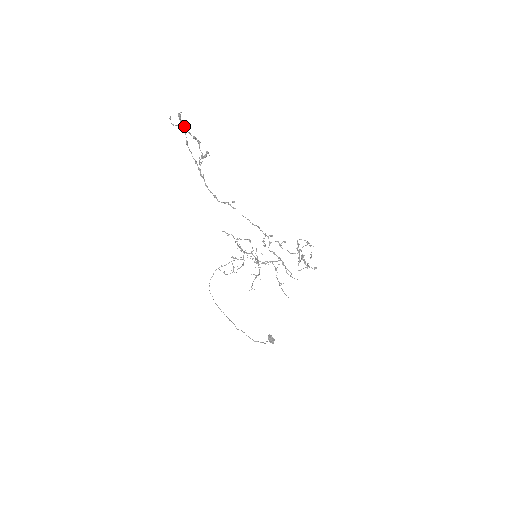
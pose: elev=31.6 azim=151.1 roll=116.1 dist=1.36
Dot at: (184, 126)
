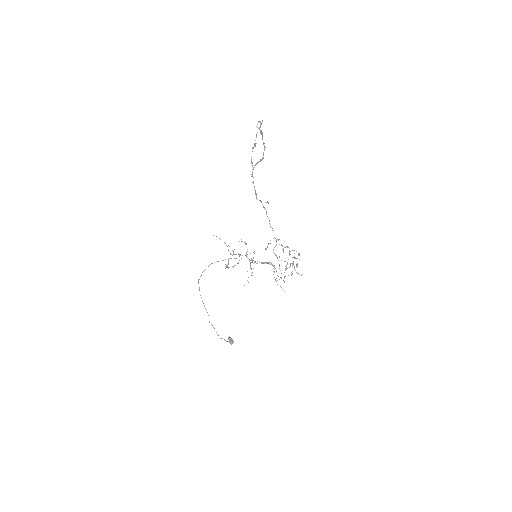
Dot at: (262, 132)
